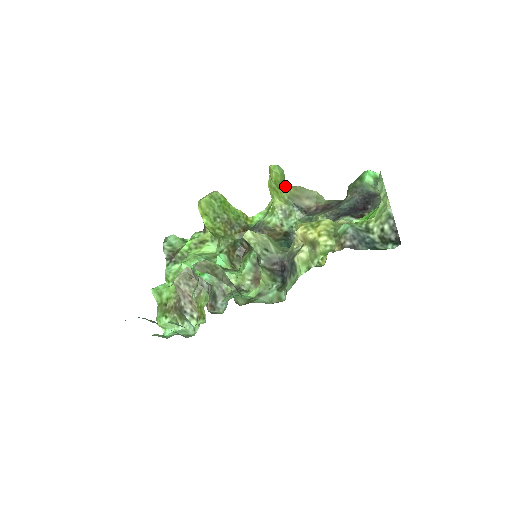
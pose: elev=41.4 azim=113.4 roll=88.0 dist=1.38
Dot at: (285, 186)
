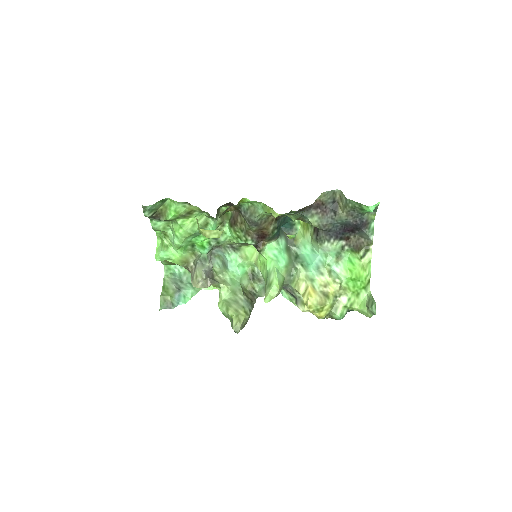
Dot at: occluded
